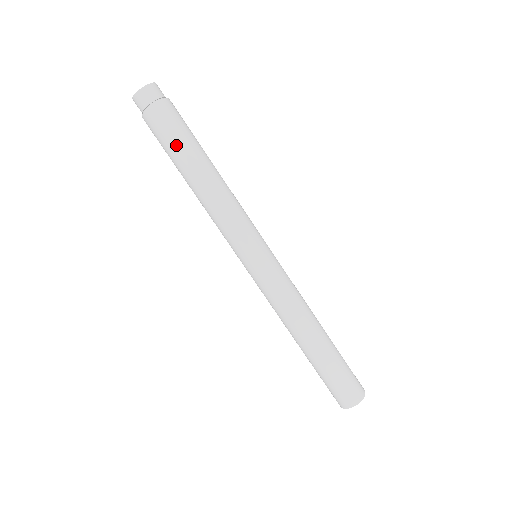
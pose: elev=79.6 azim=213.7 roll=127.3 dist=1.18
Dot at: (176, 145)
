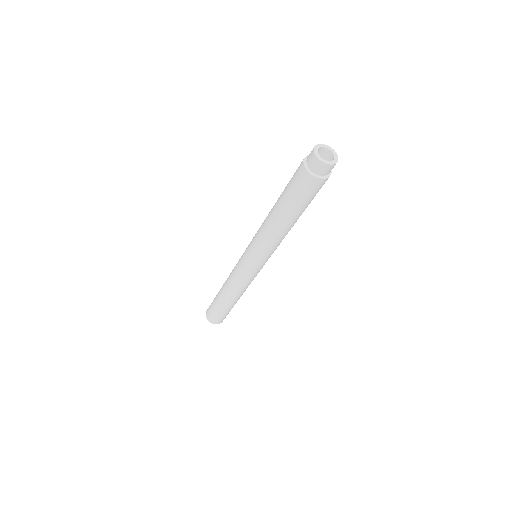
Dot at: (300, 204)
